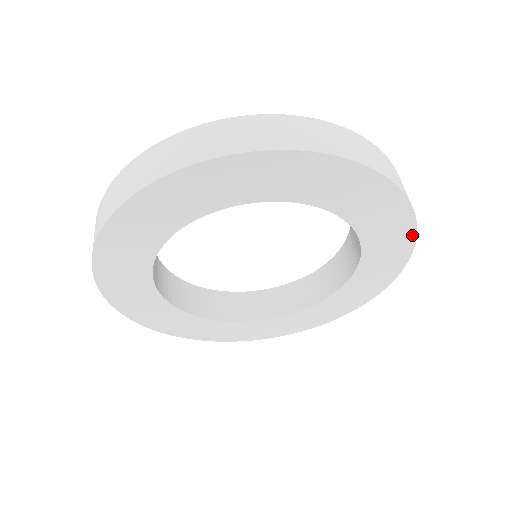
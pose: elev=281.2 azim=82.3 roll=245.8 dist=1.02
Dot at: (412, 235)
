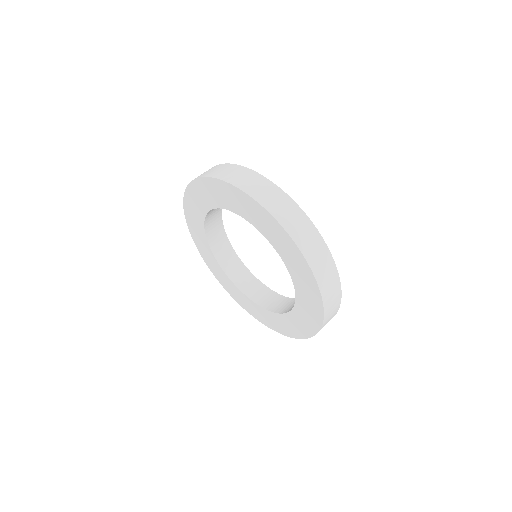
Dot at: (321, 307)
